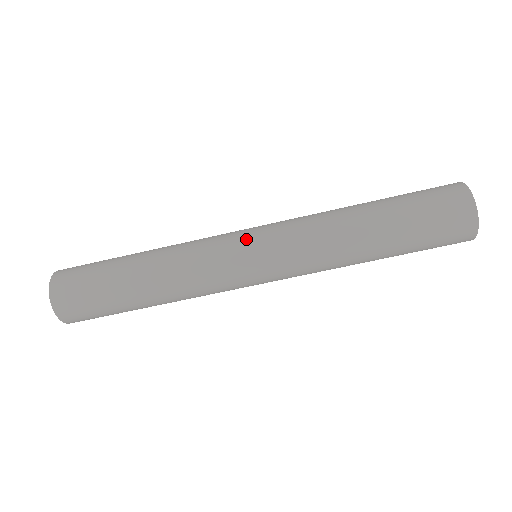
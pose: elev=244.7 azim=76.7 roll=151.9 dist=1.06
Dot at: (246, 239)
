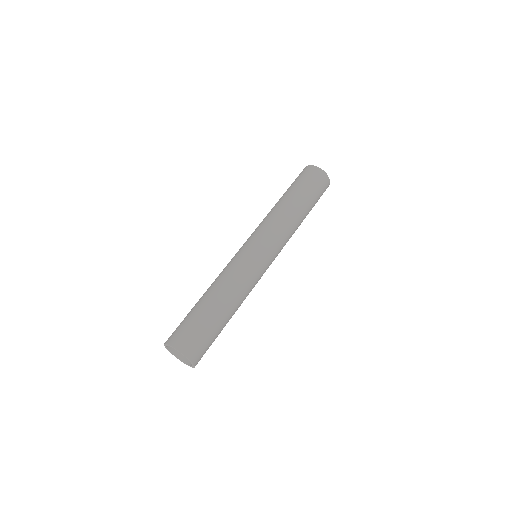
Dot at: (244, 245)
